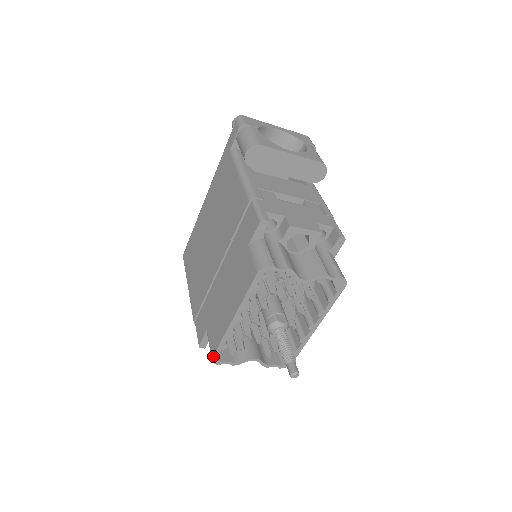
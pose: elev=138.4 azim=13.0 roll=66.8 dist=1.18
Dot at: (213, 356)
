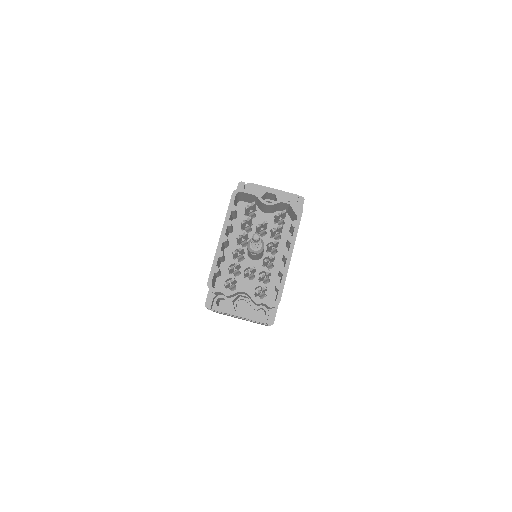
Dot at: (208, 280)
